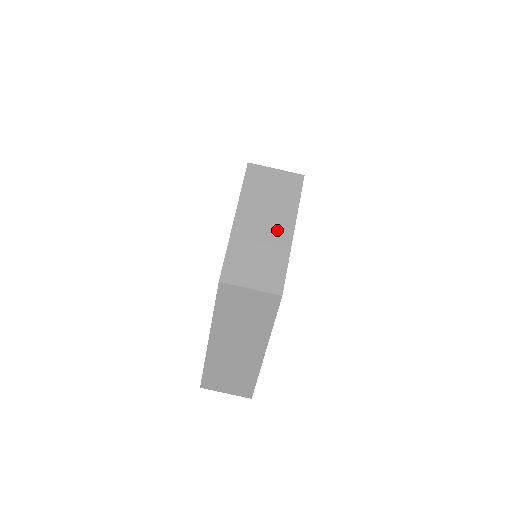
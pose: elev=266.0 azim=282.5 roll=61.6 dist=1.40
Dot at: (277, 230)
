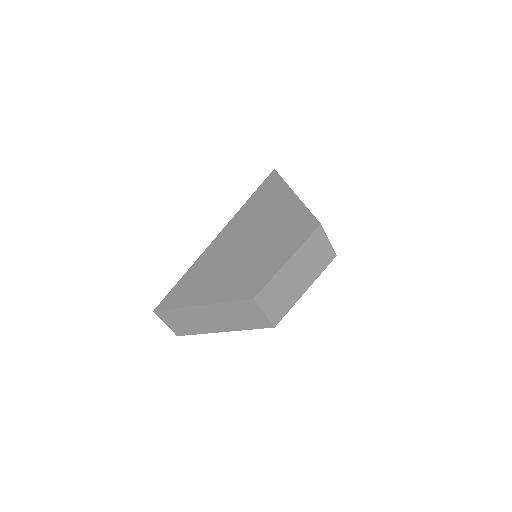
Dot at: (301, 283)
